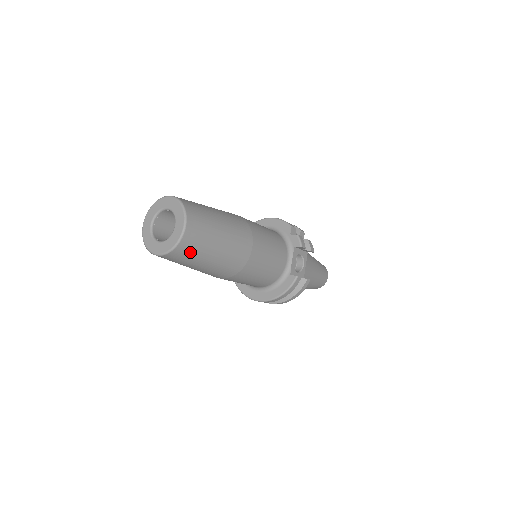
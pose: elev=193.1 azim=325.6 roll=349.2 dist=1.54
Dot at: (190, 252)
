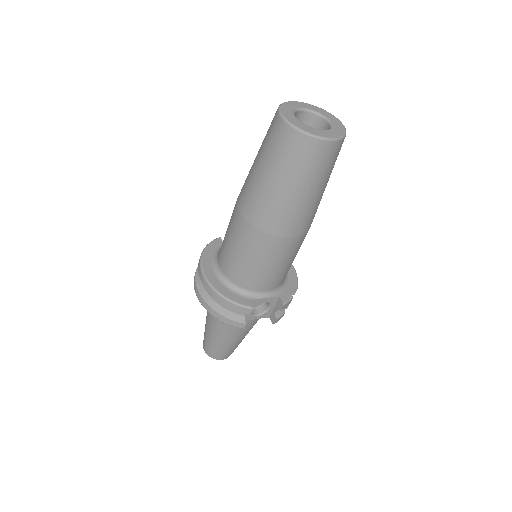
Dot at: (294, 154)
